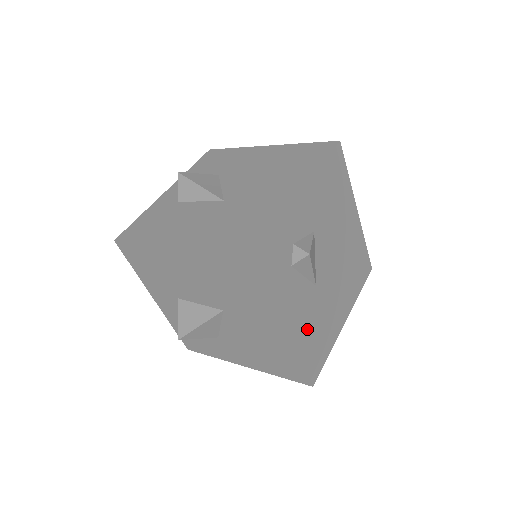
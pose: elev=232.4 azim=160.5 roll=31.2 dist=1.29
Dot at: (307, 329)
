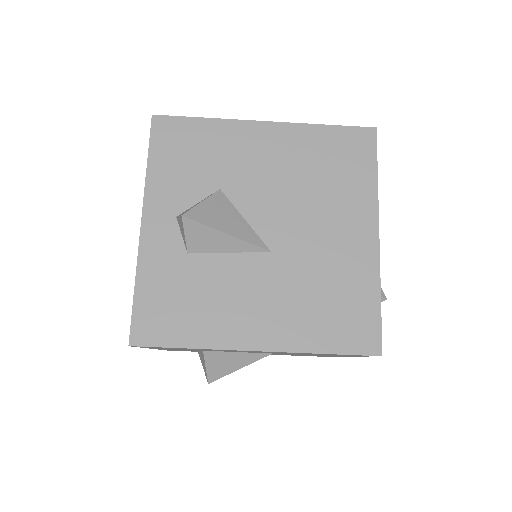
Dot at: occluded
